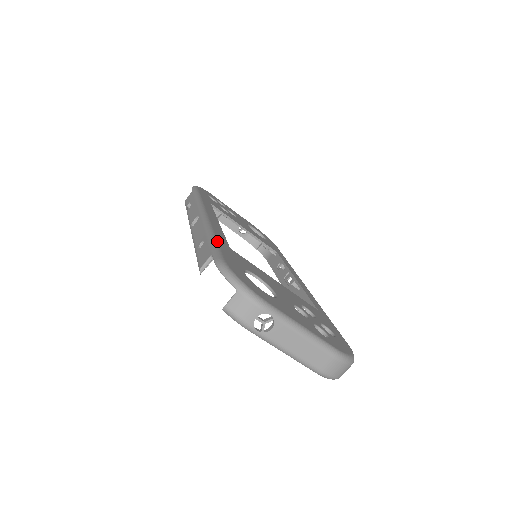
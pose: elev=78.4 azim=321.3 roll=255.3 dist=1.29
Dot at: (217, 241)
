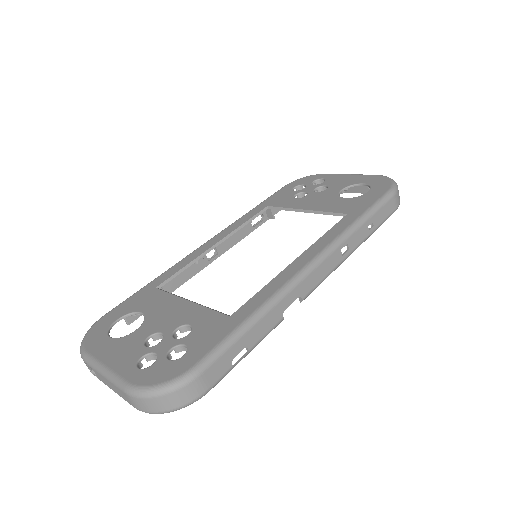
Dot at: (141, 289)
